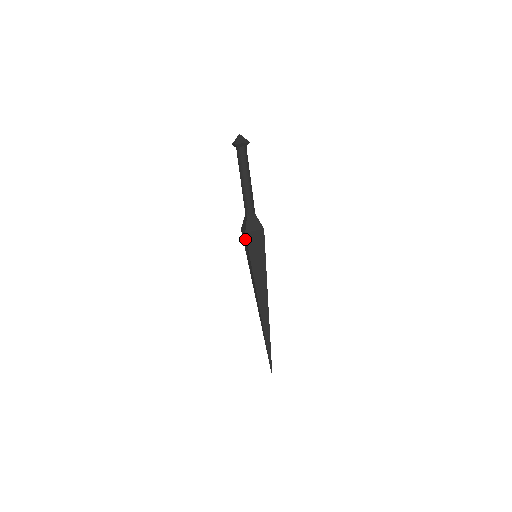
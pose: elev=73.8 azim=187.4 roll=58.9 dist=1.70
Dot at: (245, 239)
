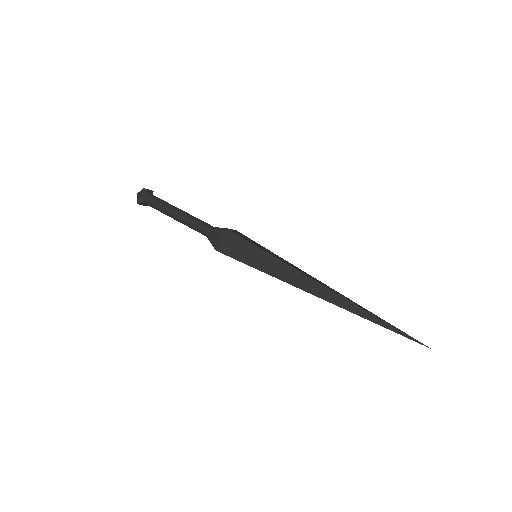
Dot at: (231, 239)
